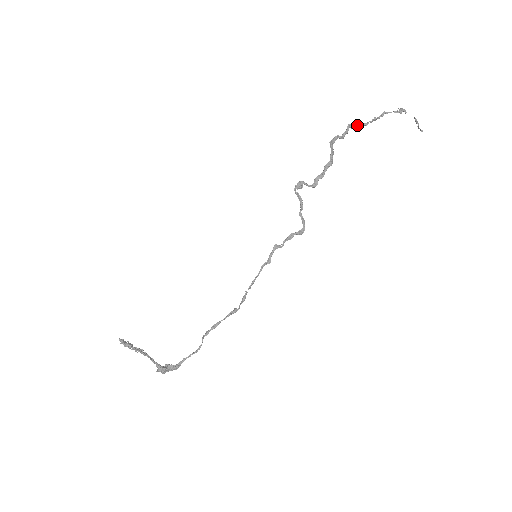
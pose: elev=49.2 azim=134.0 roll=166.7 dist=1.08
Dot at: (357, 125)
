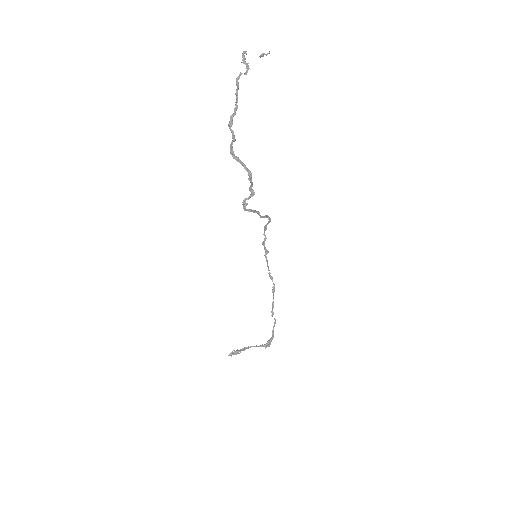
Dot at: (232, 117)
